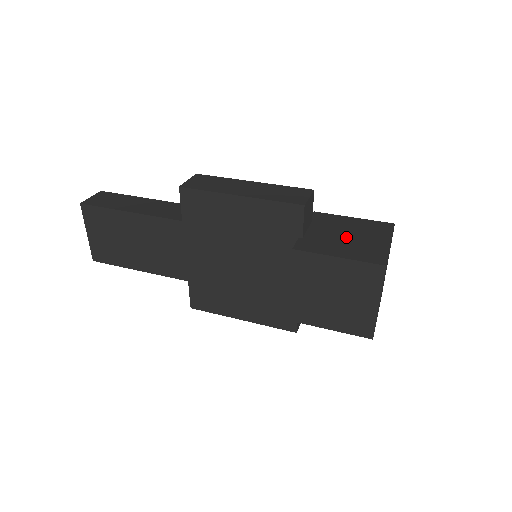
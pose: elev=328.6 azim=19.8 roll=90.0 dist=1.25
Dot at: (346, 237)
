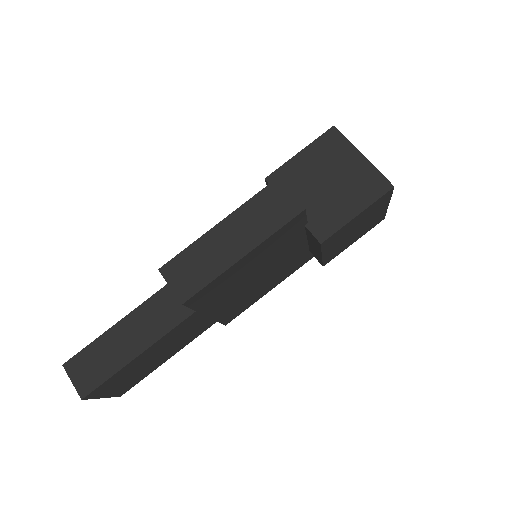
Dot at: (330, 185)
